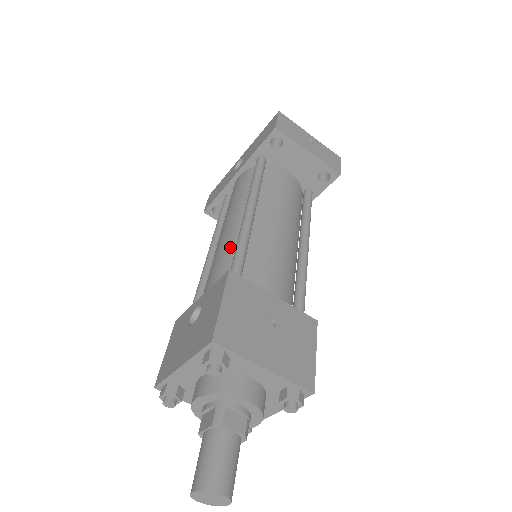
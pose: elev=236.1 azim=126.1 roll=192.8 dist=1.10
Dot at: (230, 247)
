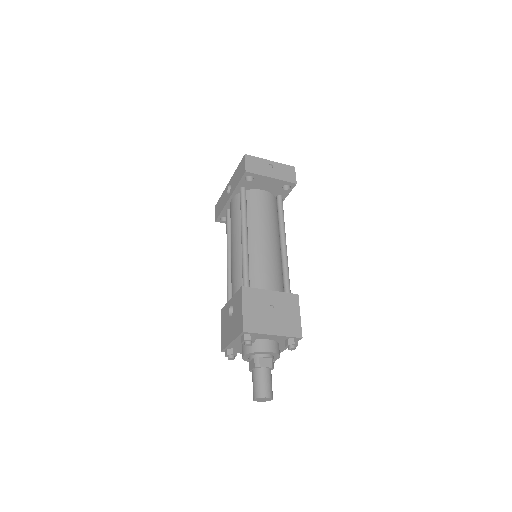
Dot at: (239, 263)
